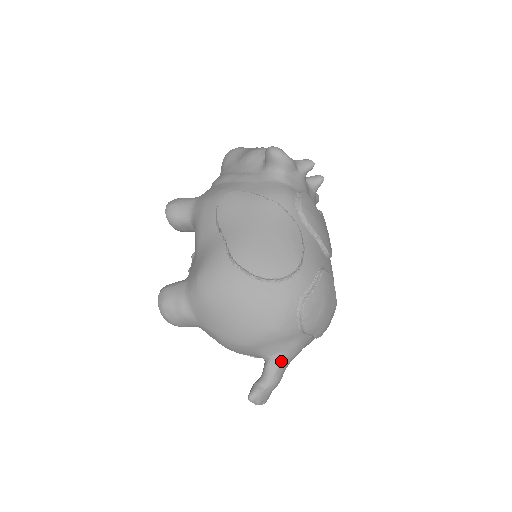
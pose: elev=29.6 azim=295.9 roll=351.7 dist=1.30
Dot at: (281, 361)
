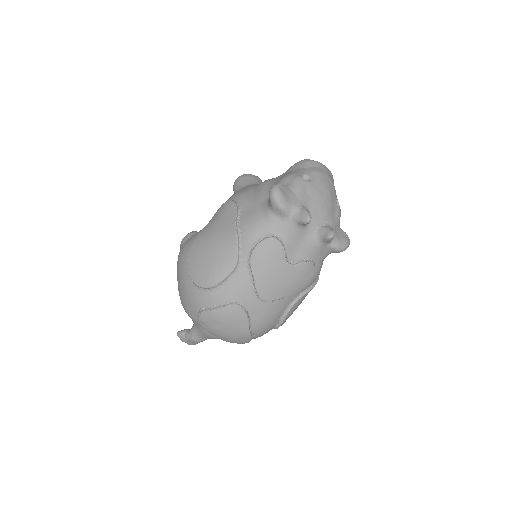
Dot at: (197, 332)
